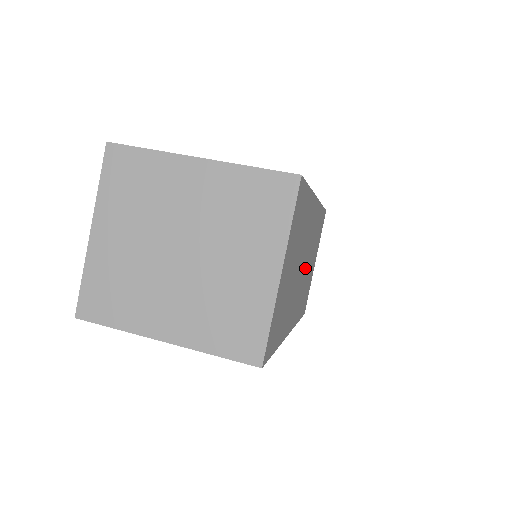
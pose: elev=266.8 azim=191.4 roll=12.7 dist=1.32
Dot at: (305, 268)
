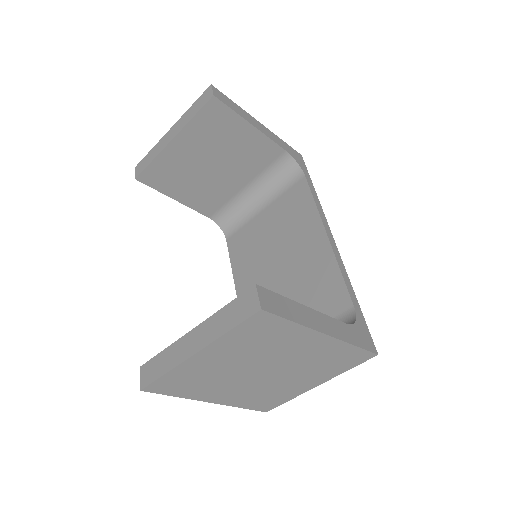
Dot at: occluded
